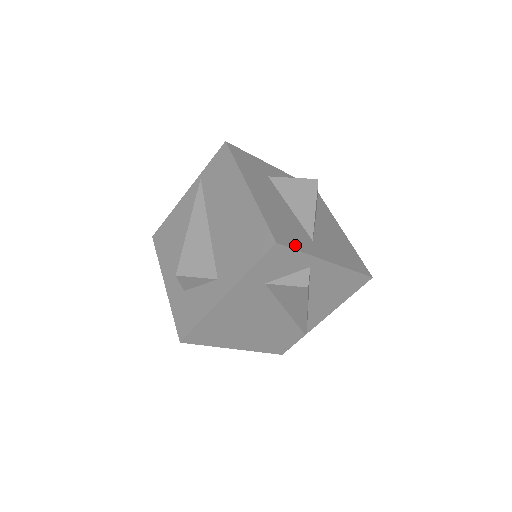
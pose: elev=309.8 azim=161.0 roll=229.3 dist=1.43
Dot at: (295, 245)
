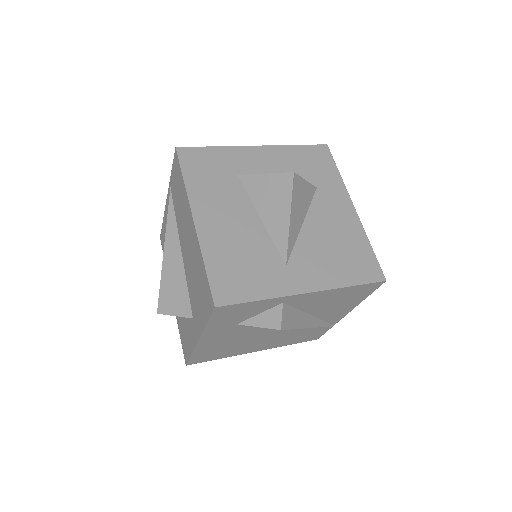
Dot at: (249, 293)
